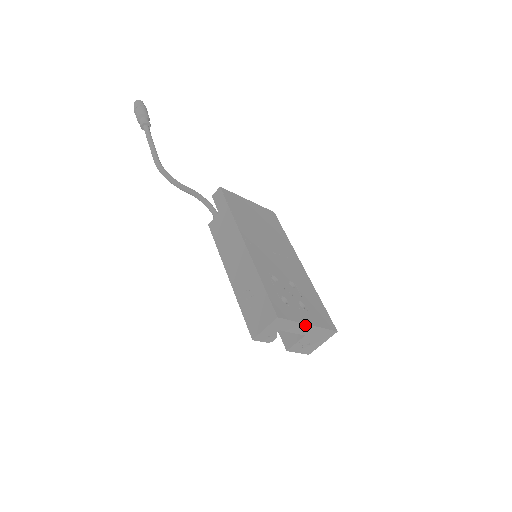
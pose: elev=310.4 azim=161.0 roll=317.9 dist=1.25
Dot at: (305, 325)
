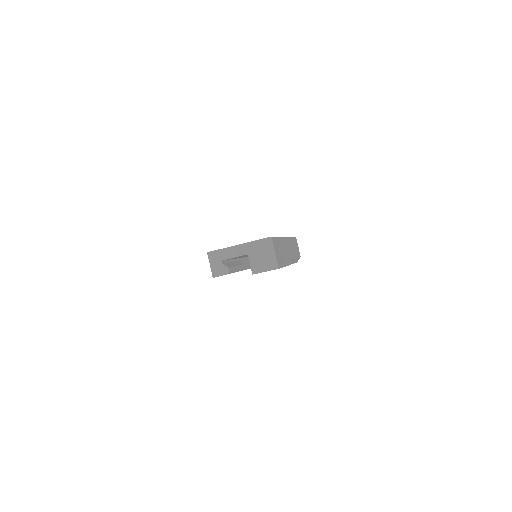
Dot at: (236, 247)
